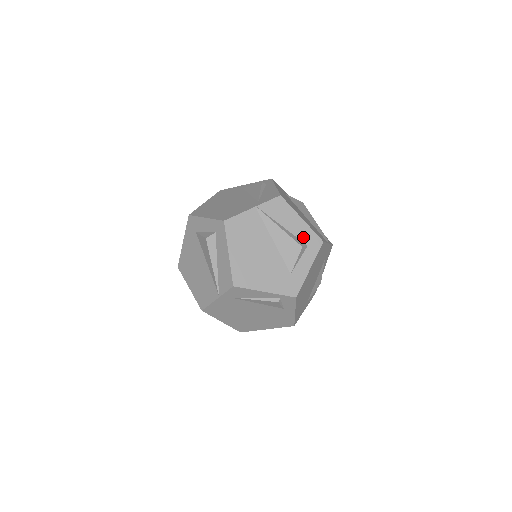
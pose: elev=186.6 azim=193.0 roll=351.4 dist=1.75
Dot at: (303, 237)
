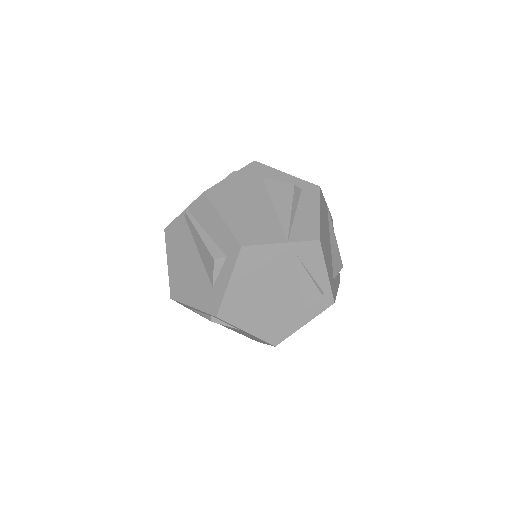
Dot at: occluded
